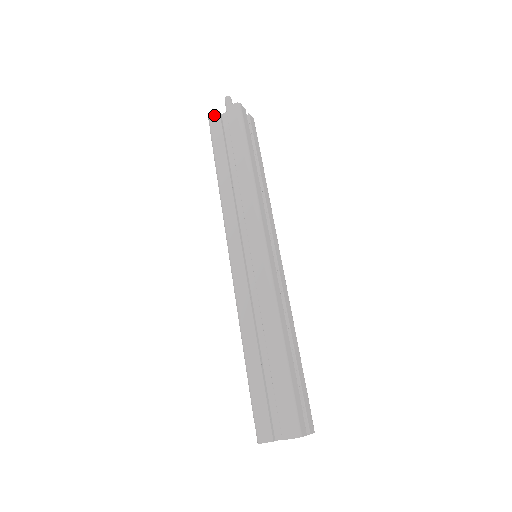
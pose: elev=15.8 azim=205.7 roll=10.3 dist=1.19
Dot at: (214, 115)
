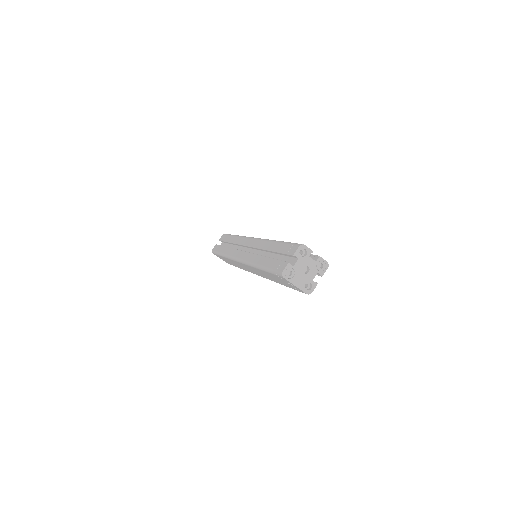
Dot at: (214, 247)
